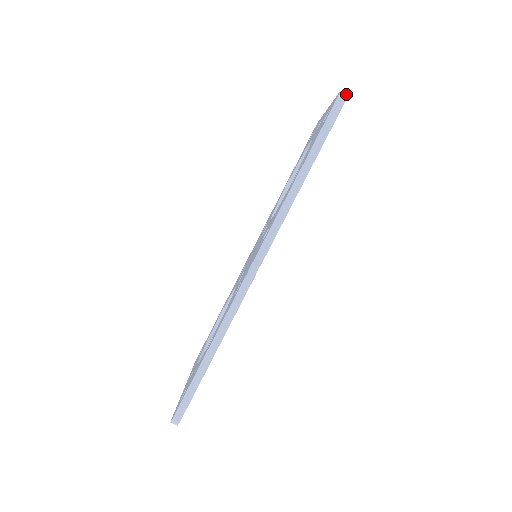
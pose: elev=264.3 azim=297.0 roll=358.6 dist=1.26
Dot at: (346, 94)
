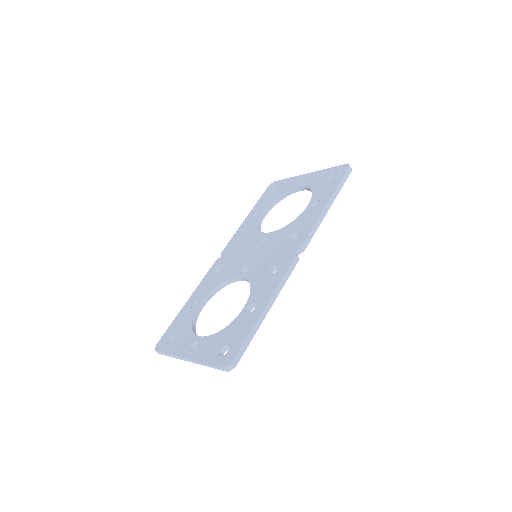
Dot at: occluded
